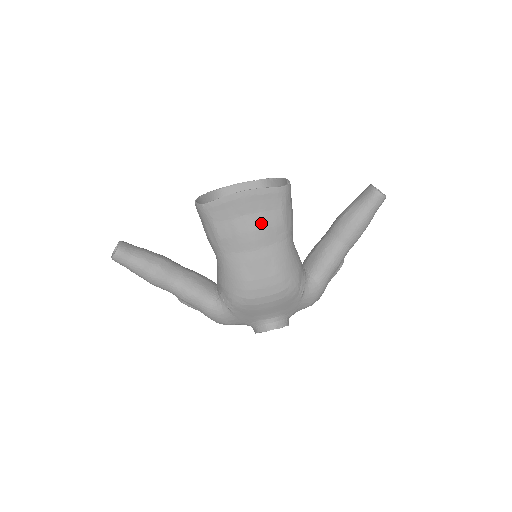
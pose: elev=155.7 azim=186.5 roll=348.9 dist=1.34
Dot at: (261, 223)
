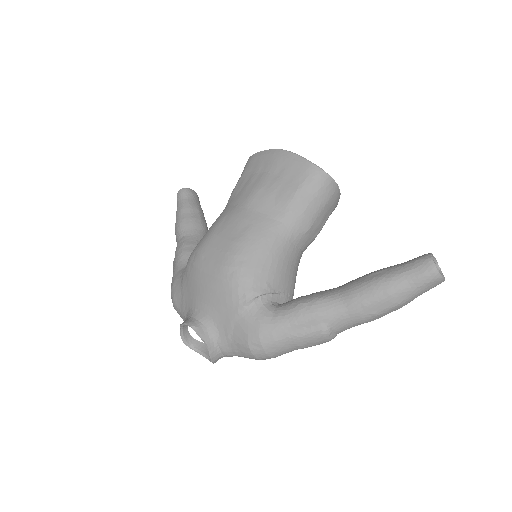
Dot at: (271, 186)
